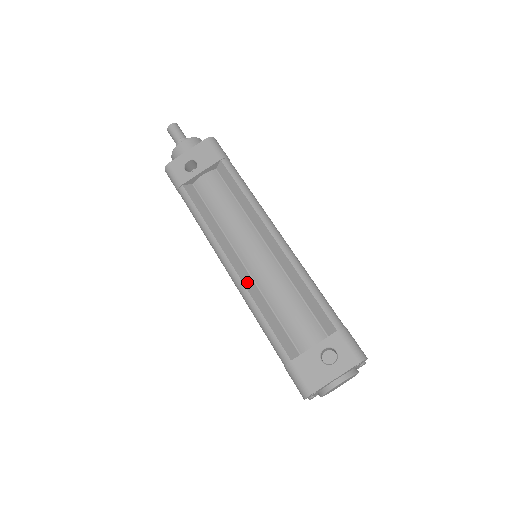
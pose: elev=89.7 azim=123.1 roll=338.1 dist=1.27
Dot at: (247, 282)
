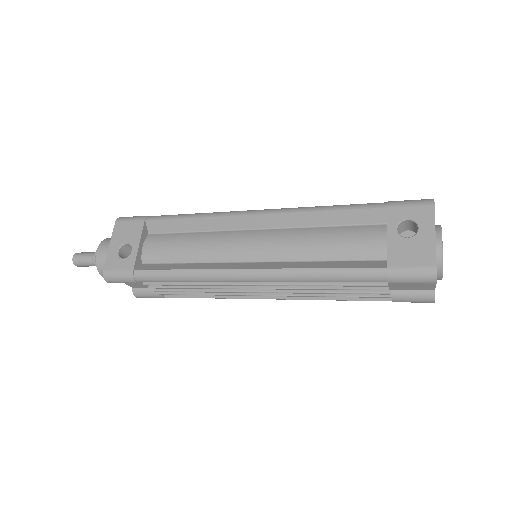
Dot at: (275, 266)
